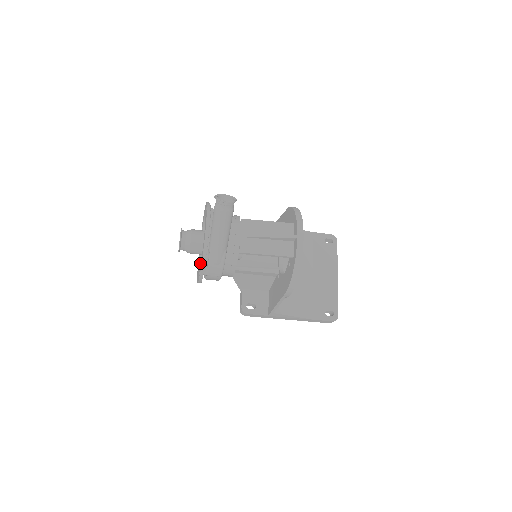
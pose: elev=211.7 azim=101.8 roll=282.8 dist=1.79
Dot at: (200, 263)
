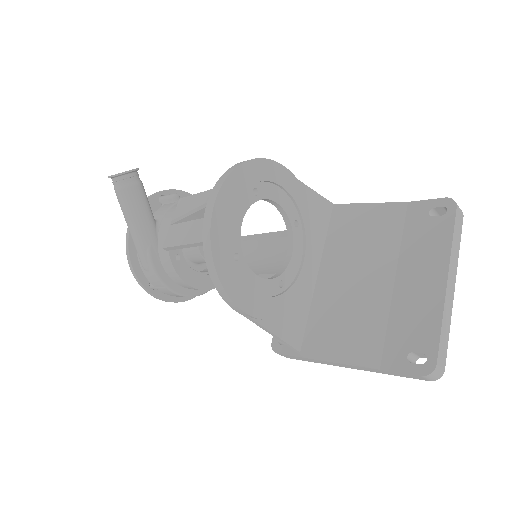
Dot at: occluded
